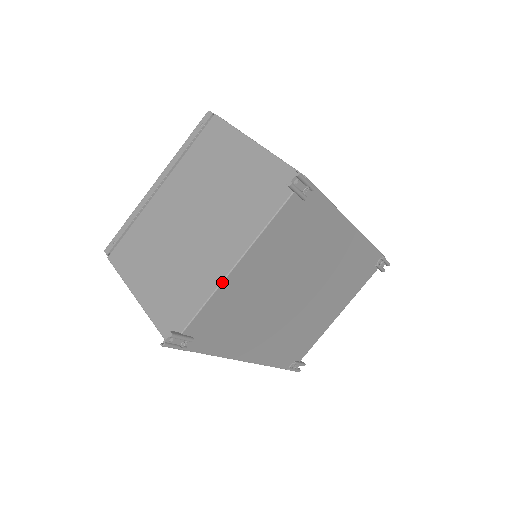
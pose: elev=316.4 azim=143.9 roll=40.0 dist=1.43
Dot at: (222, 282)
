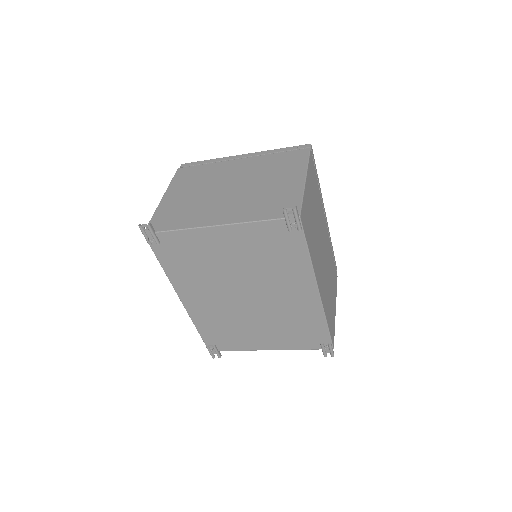
Dot at: (201, 227)
